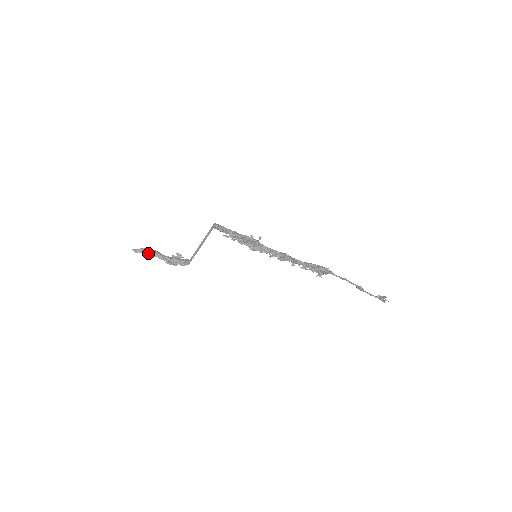
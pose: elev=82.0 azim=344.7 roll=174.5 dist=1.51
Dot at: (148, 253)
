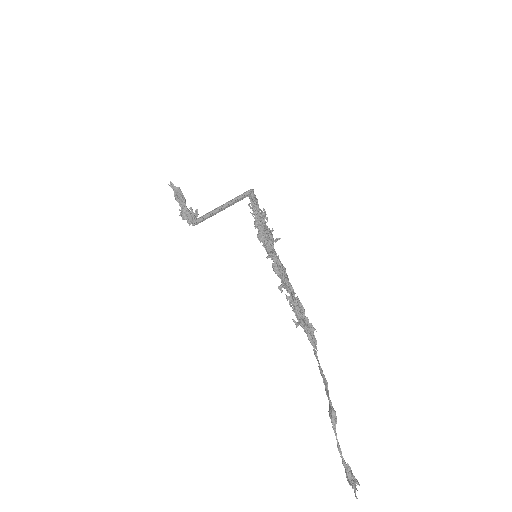
Dot at: (178, 194)
